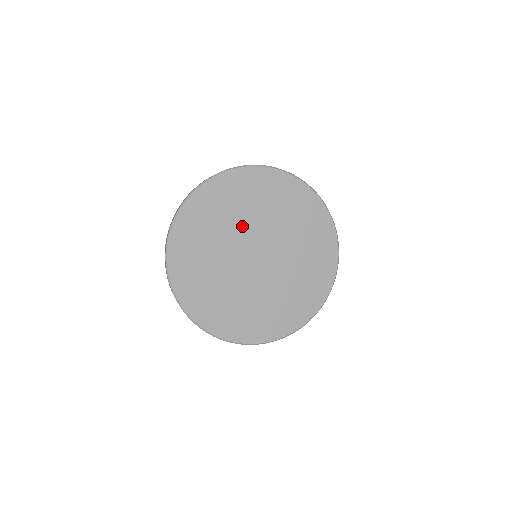
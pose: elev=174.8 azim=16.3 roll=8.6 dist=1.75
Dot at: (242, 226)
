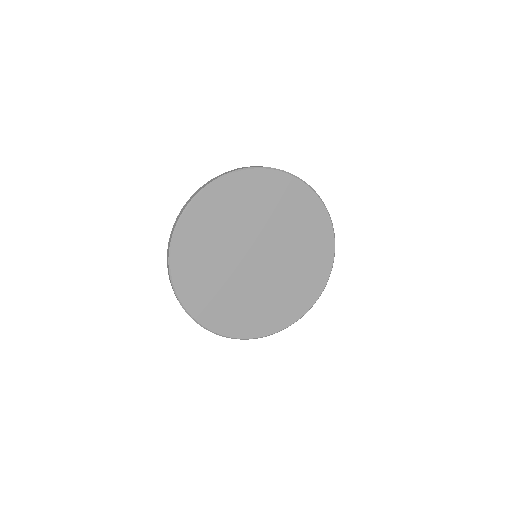
Dot at: (272, 227)
